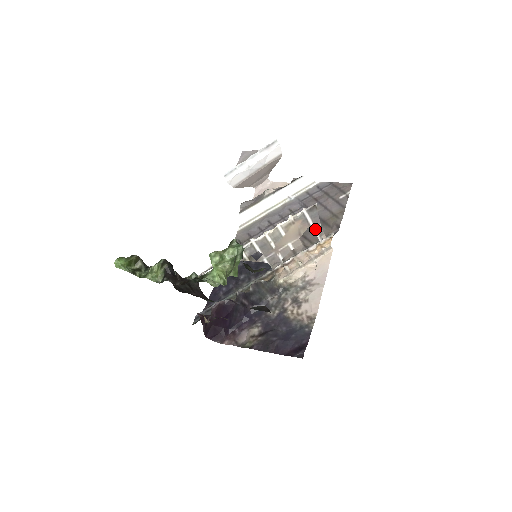
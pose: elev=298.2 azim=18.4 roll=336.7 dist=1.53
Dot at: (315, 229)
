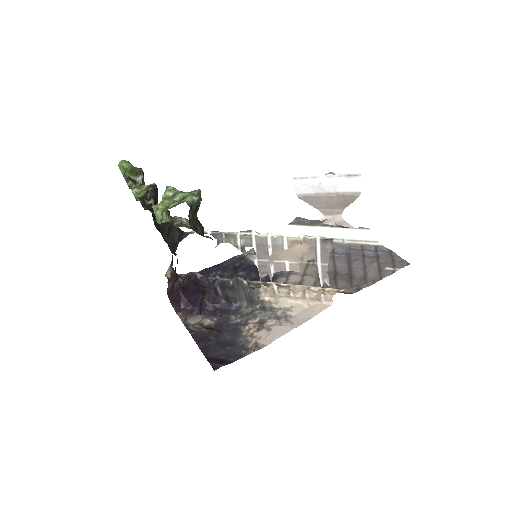
Dot at: (320, 265)
